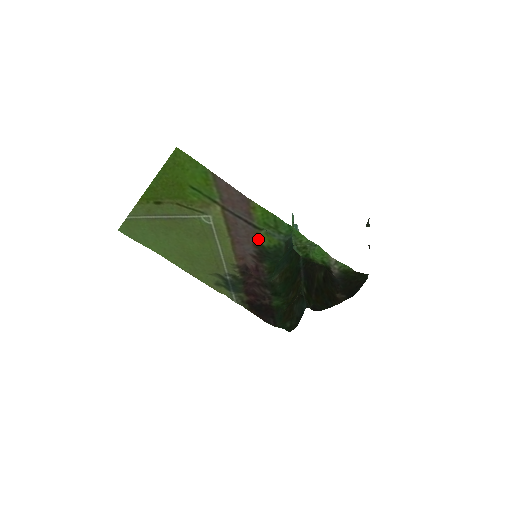
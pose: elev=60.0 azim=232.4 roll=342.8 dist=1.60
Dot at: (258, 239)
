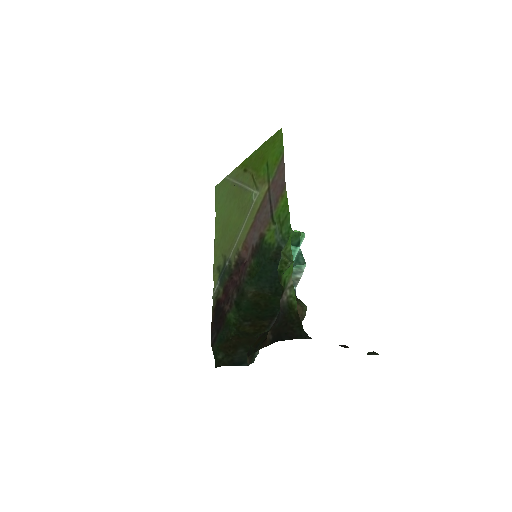
Dot at: (266, 232)
